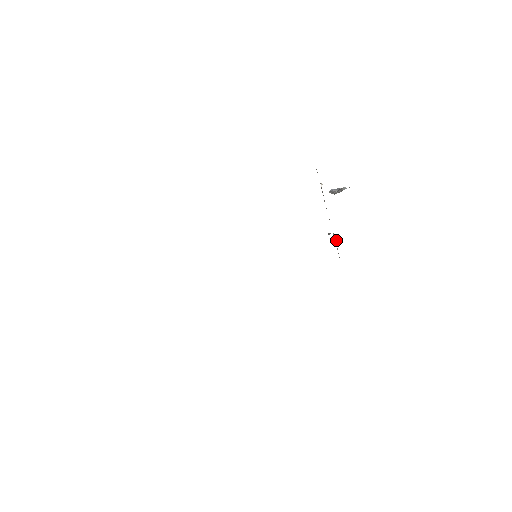
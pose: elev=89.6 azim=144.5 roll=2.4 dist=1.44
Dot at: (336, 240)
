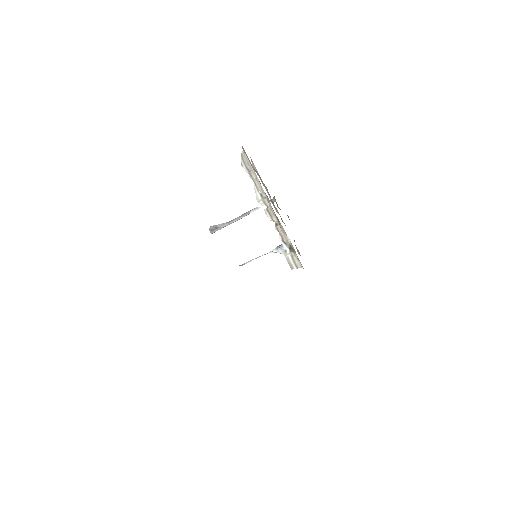
Dot at: (290, 250)
